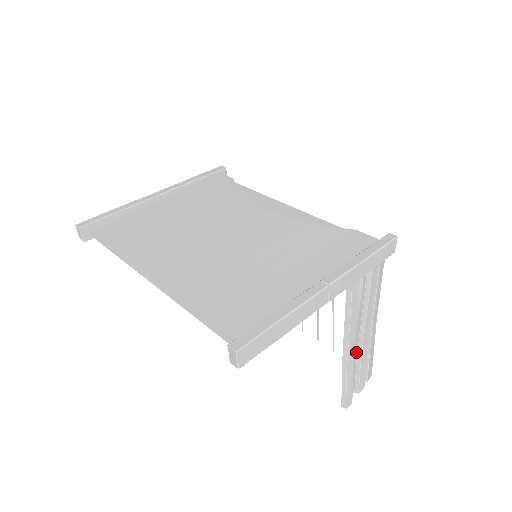
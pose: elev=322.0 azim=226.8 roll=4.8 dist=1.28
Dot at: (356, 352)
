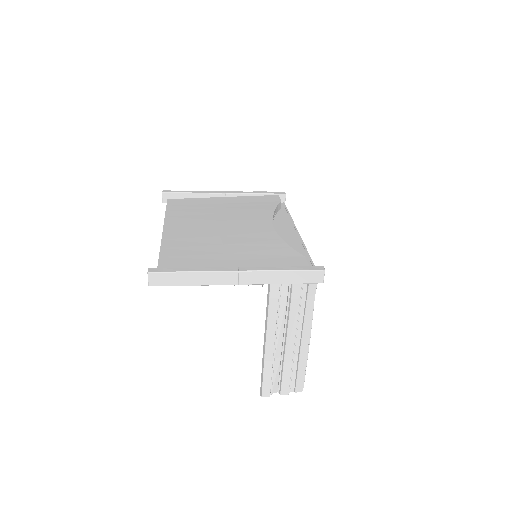
Dot at: (281, 354)
